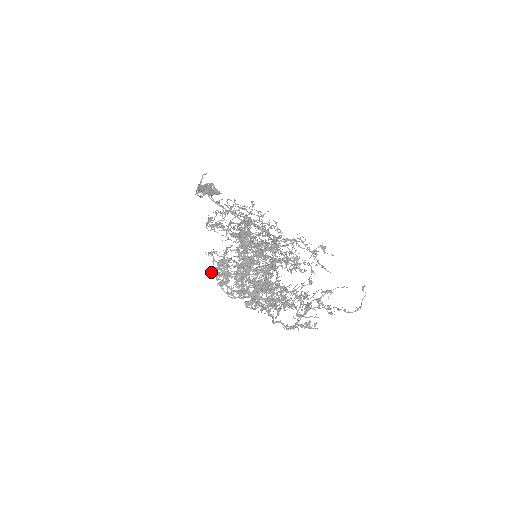
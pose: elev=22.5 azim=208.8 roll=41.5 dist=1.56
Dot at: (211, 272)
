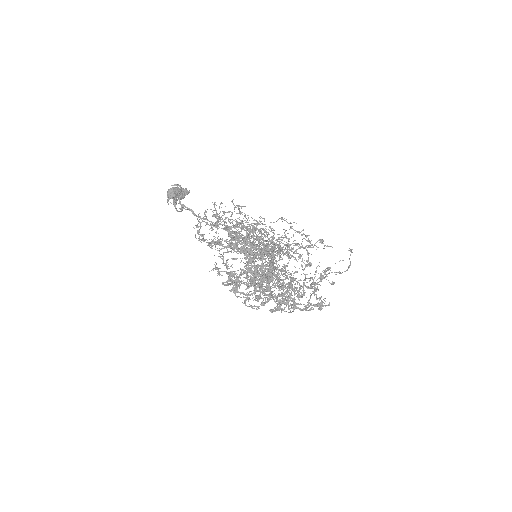
Dot at: occluded
